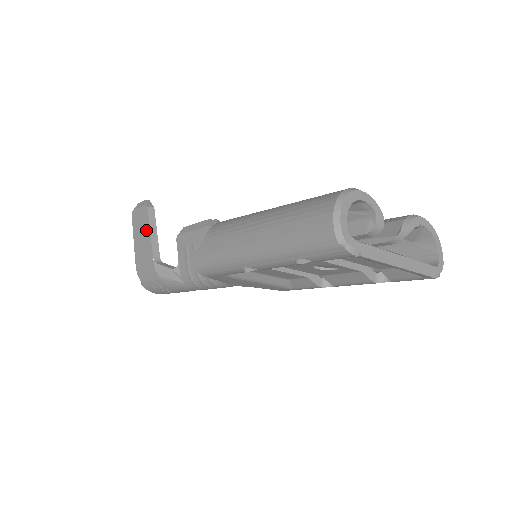
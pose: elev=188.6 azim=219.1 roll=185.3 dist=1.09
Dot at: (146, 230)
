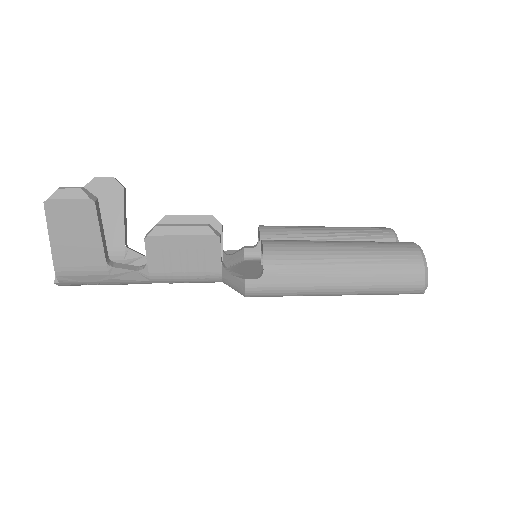
Dot at: (89, 229)
